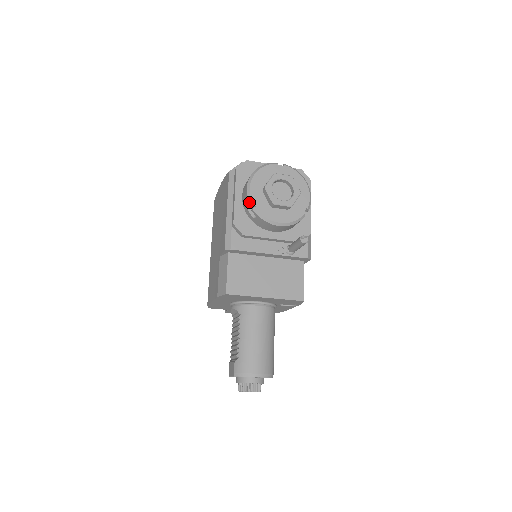
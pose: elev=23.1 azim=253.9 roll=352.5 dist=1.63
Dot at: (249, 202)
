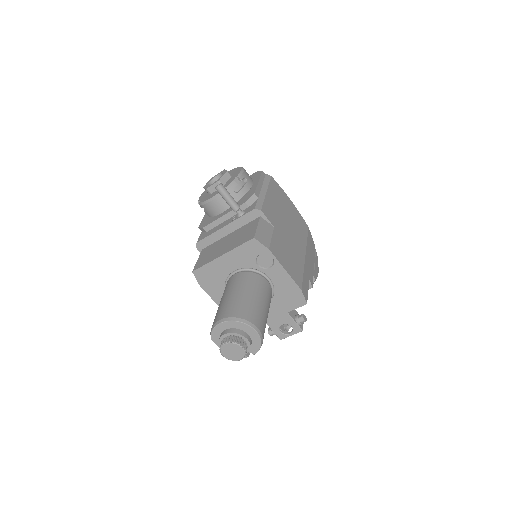
Dot at: occluded
